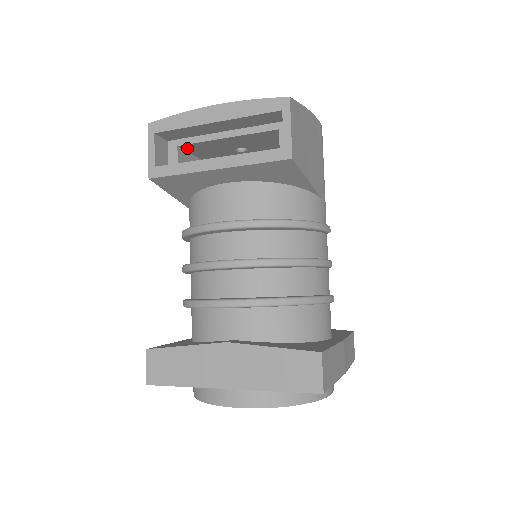
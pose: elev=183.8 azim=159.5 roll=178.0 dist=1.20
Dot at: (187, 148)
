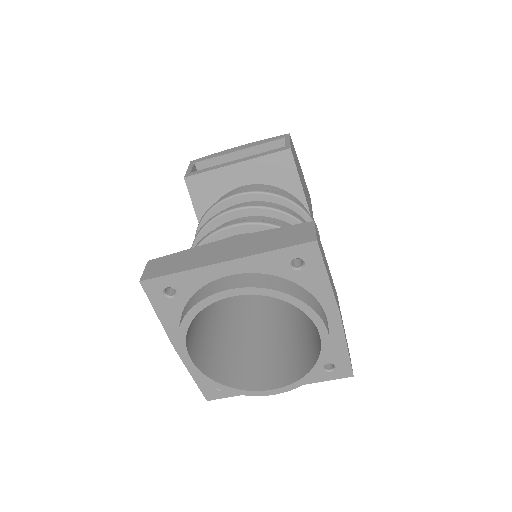
Dot at: occluded
